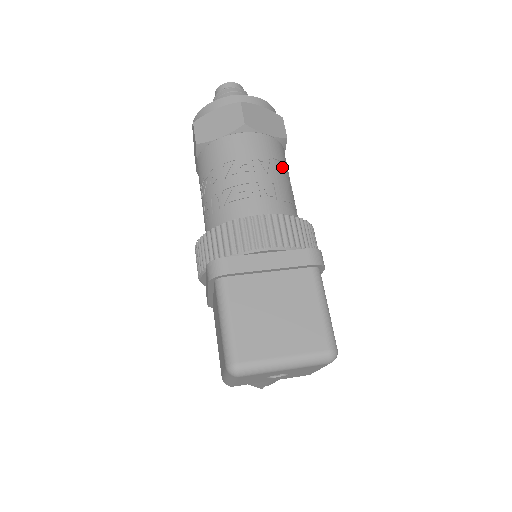
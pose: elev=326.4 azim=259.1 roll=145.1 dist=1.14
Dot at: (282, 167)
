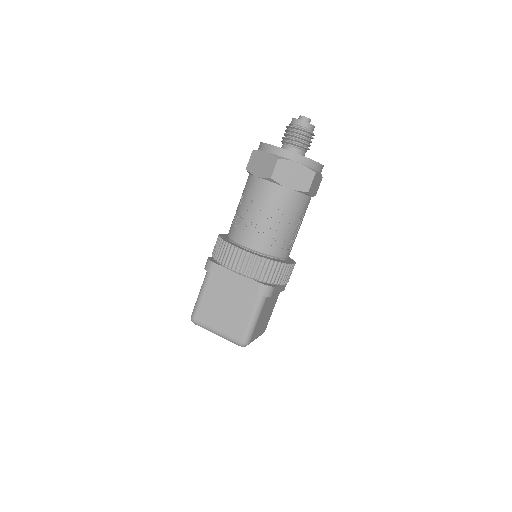
Dot at: (289, 214)
